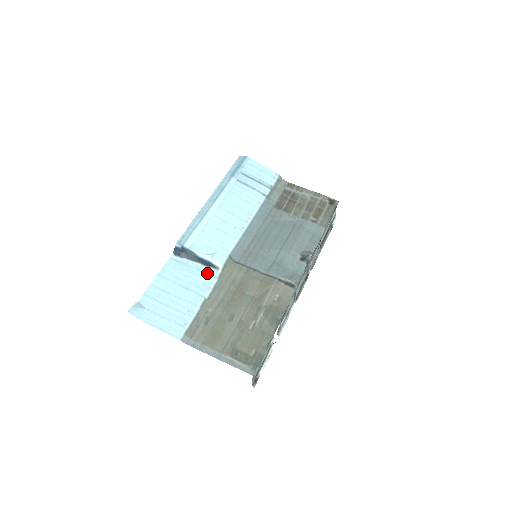
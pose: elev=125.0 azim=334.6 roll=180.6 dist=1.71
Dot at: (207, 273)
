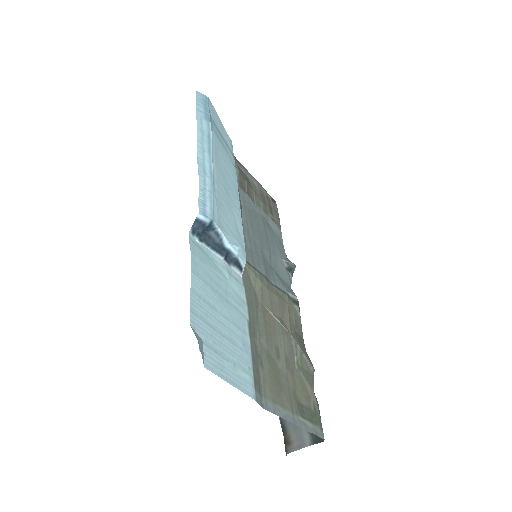
Dot at: (233, 275)
